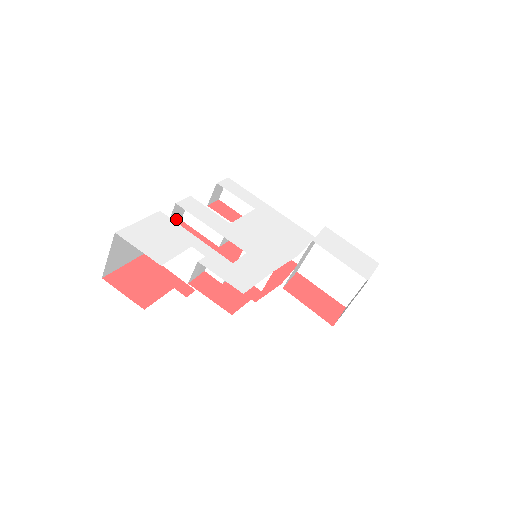
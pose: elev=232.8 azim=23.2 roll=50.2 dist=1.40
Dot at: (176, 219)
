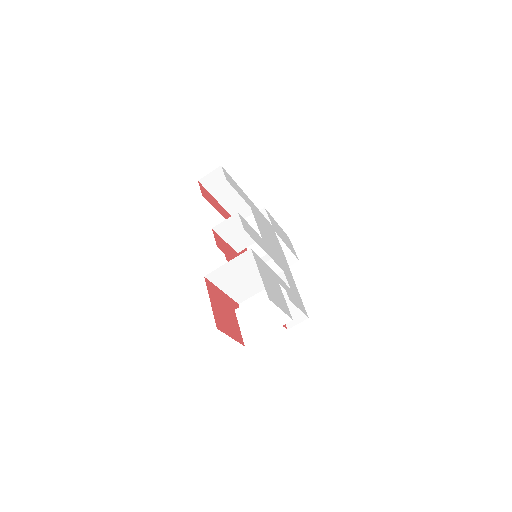
Dot at: occluded
